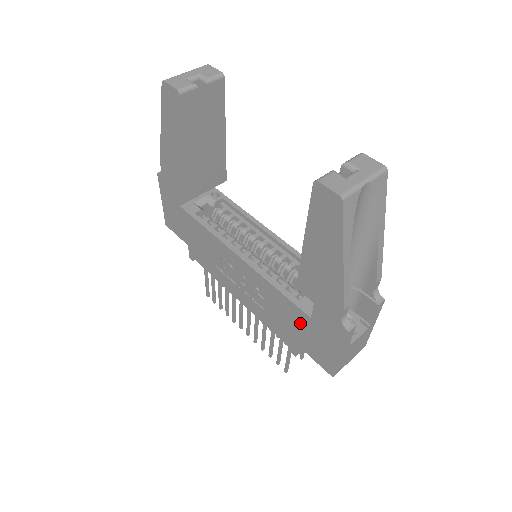
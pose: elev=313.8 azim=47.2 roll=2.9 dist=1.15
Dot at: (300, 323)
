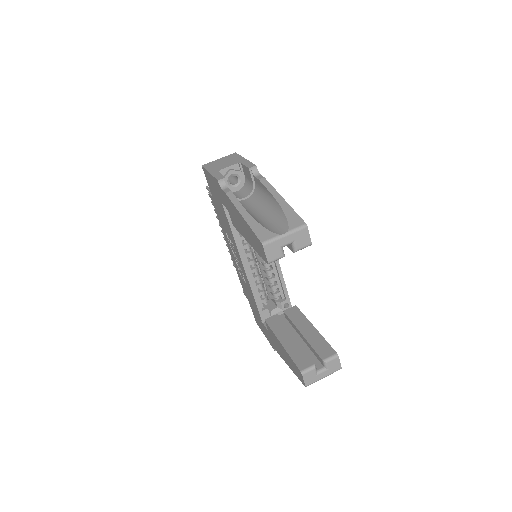
Dot at: (256, 311)
